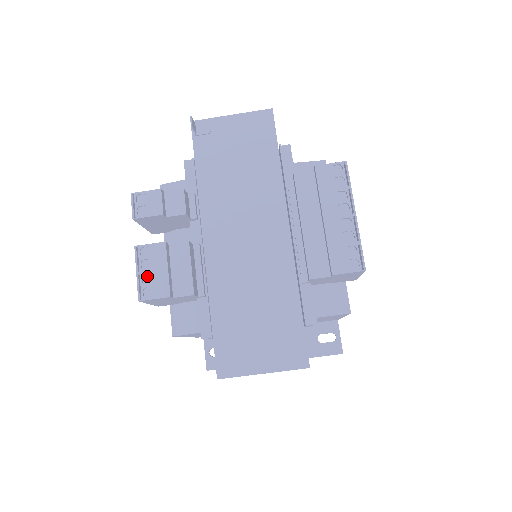
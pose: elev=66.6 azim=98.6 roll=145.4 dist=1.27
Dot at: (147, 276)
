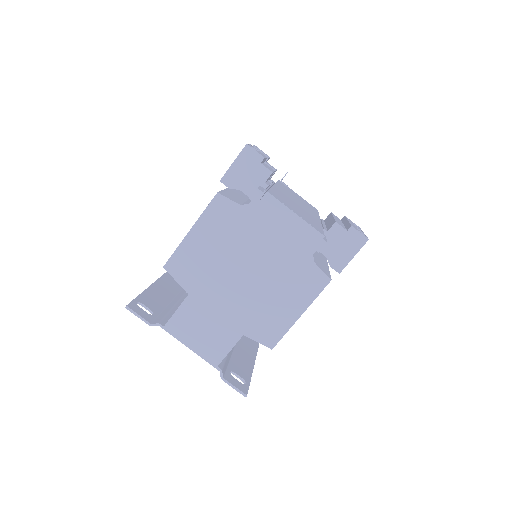
Dot at: occluded
